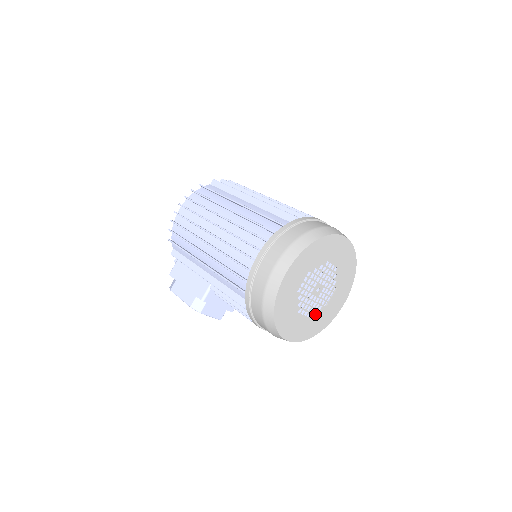
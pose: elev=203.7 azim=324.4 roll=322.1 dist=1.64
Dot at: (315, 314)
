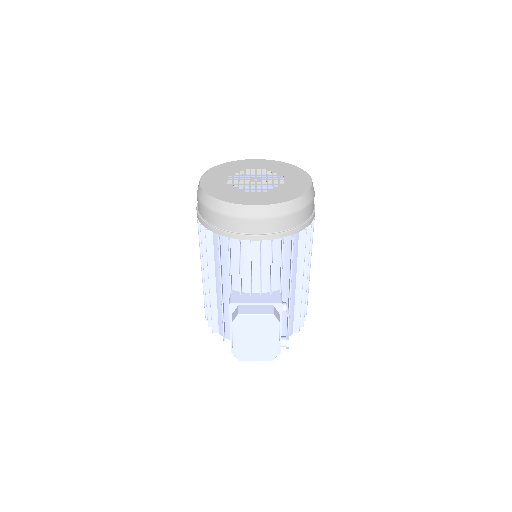
Dot at: (274, 190)
